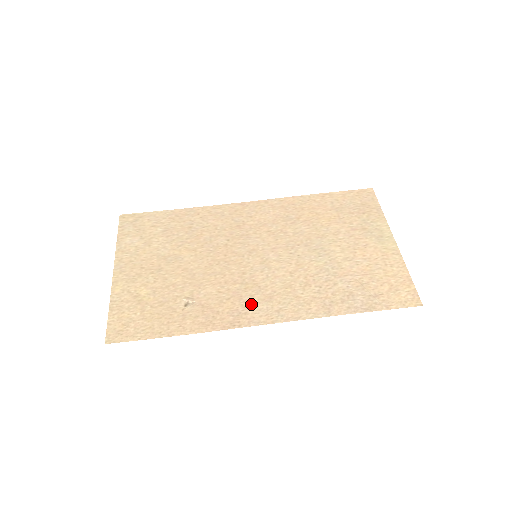
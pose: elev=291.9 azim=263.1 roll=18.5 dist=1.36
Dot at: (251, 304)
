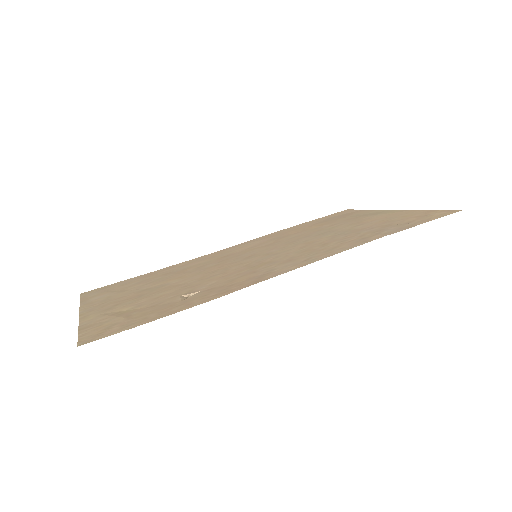
Dot at: (270, 269)
